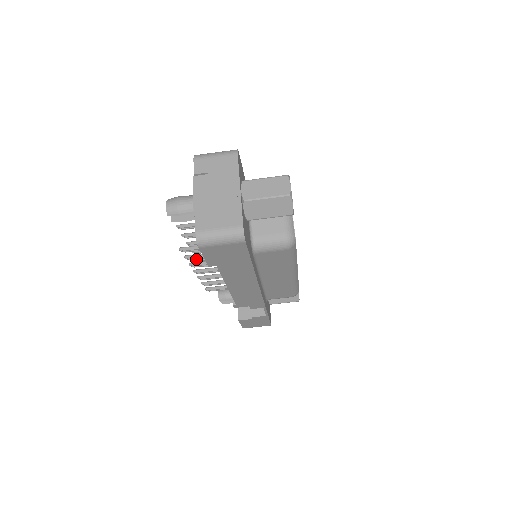
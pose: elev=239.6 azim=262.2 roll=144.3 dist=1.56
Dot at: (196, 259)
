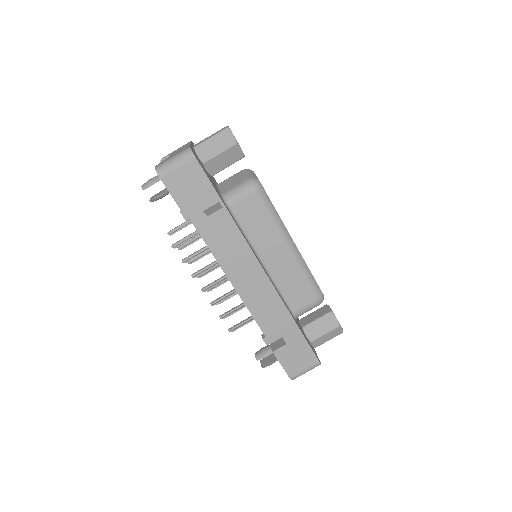
Dot at: occluded
